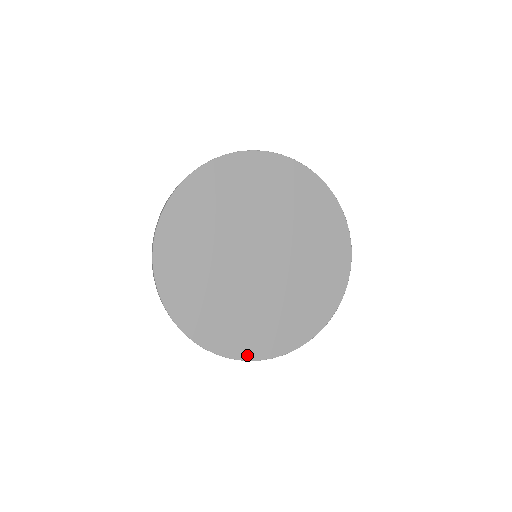
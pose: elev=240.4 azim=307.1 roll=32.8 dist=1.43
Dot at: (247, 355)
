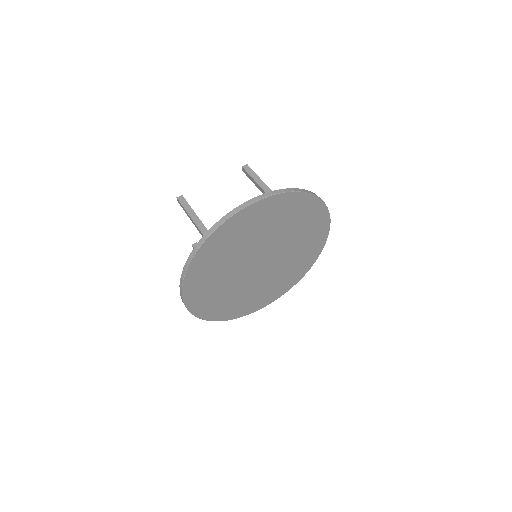
Dot at: (202, 315)
